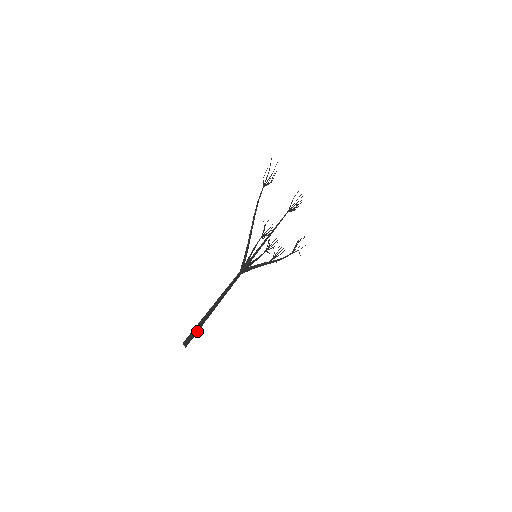
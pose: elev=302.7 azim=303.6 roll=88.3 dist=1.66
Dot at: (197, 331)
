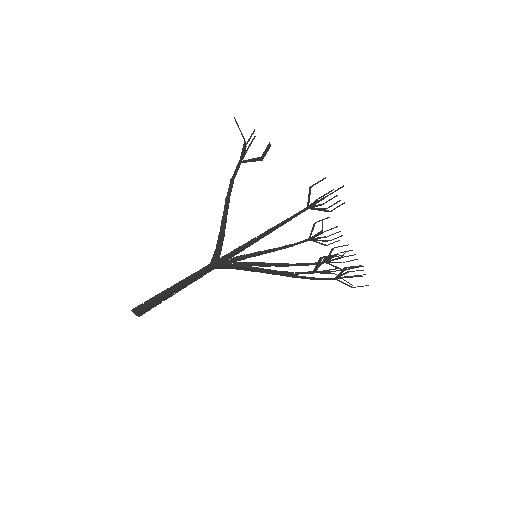
Dot at: (151, 306)
